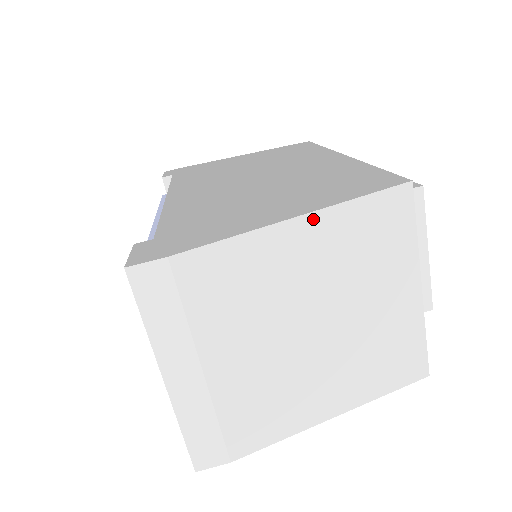
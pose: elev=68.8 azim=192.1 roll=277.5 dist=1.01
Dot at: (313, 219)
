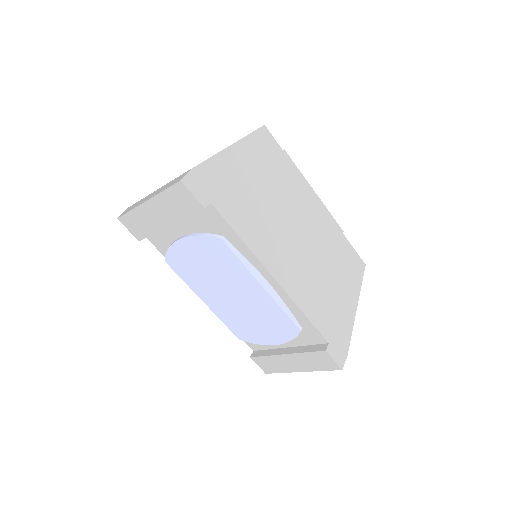
Dot at: (356, 303)
